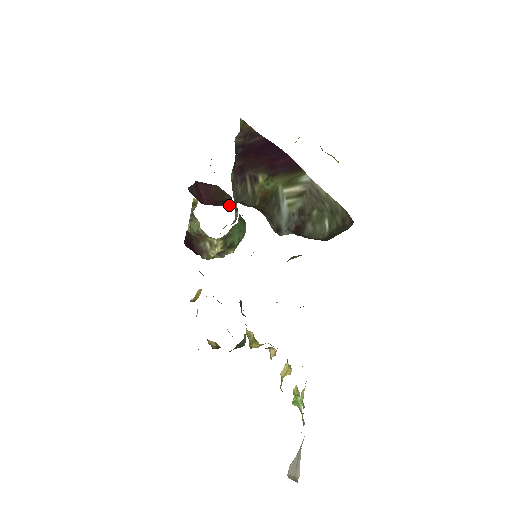
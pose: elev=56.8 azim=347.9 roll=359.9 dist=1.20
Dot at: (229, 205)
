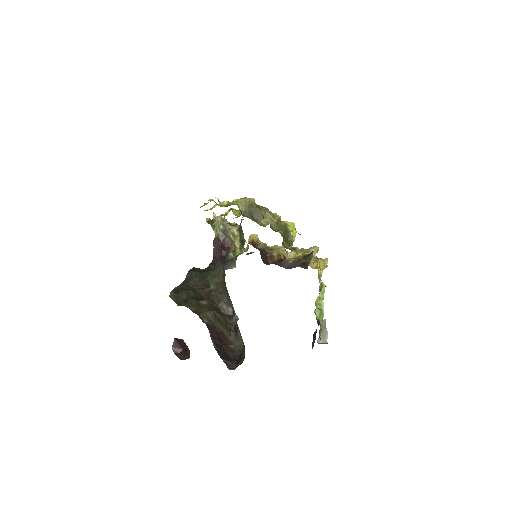
Dot at: occluded
